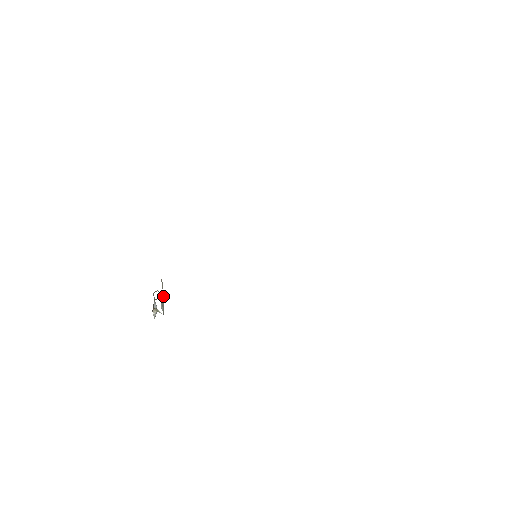
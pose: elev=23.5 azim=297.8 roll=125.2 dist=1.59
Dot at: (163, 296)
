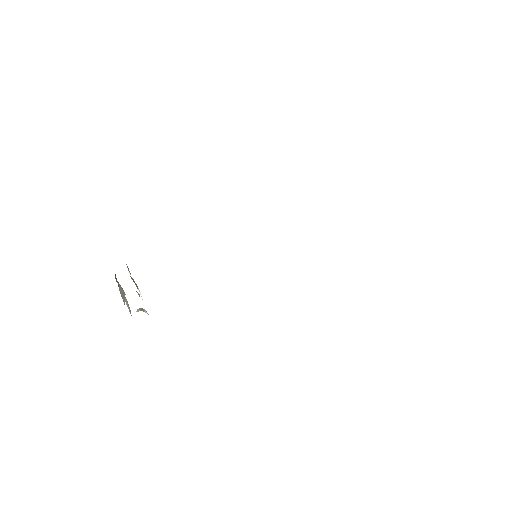
Dot at: occluded
